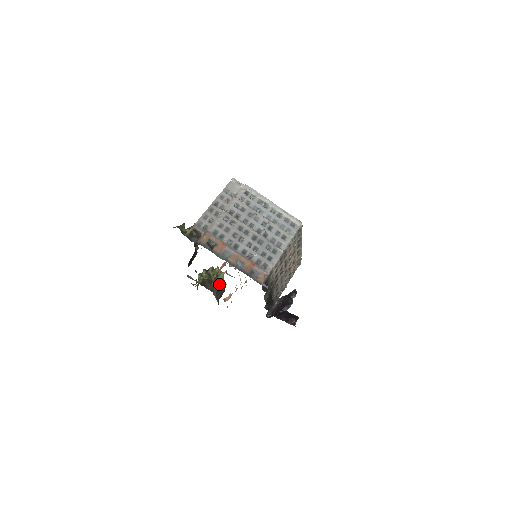
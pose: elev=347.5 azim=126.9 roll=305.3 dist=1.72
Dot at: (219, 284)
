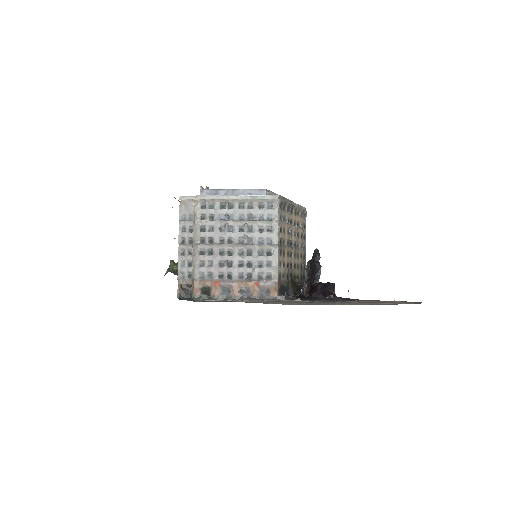
Dot at: occluded
